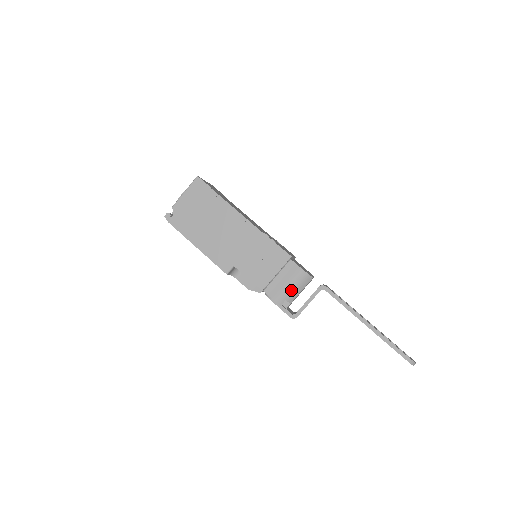
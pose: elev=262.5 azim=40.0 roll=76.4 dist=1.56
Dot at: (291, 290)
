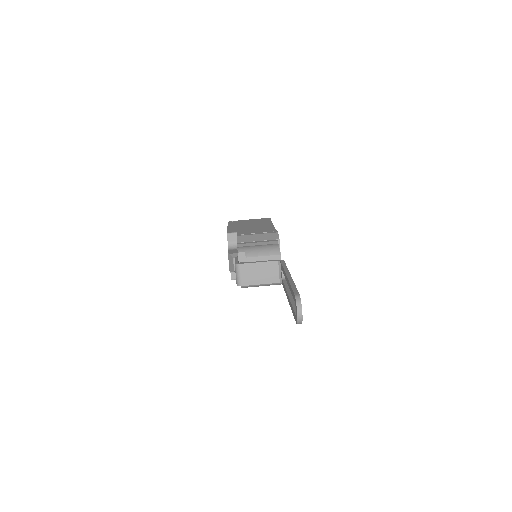
Dot at: (256, 249)
